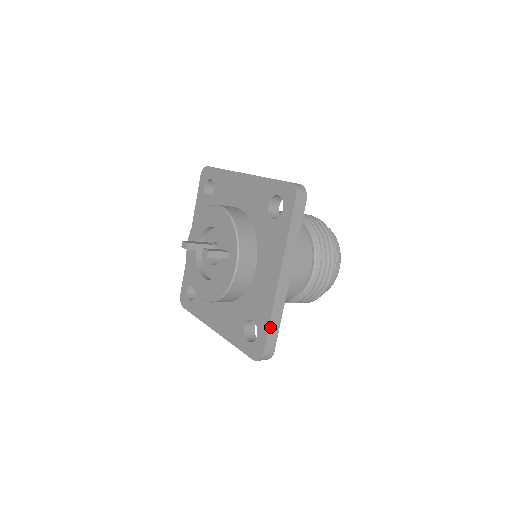
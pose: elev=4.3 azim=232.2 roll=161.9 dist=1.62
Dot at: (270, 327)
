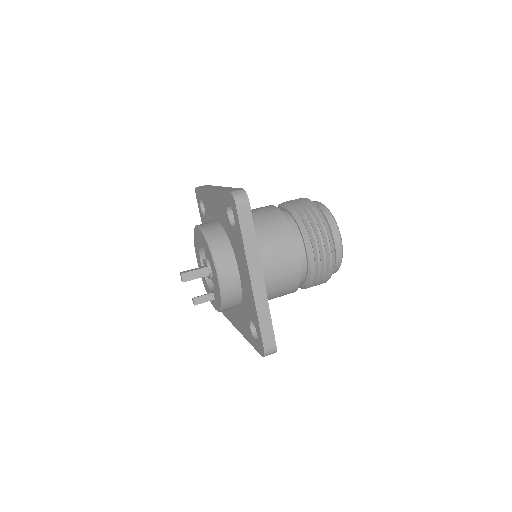
Dot at: occluded
